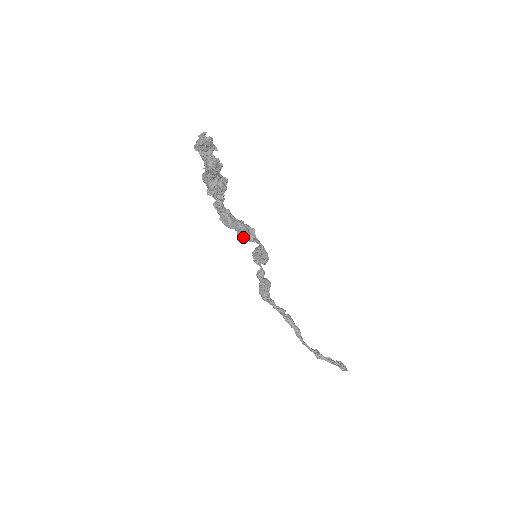
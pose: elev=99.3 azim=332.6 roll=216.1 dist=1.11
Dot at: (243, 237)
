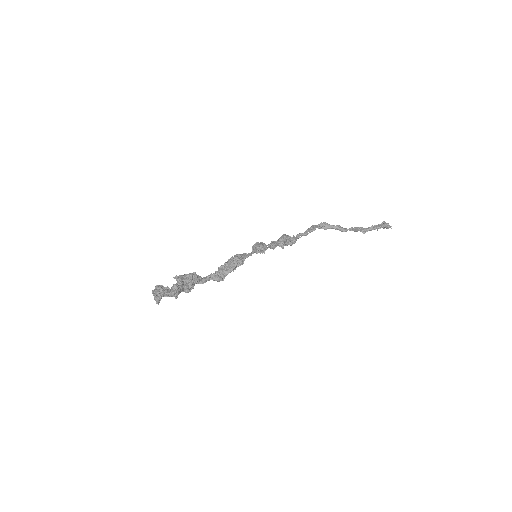
Dot at: (235, 269)
